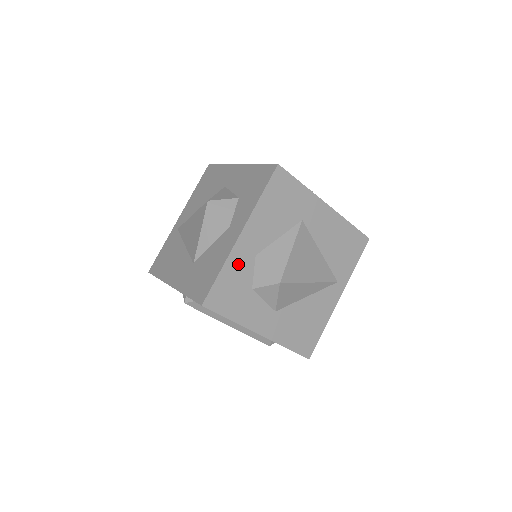
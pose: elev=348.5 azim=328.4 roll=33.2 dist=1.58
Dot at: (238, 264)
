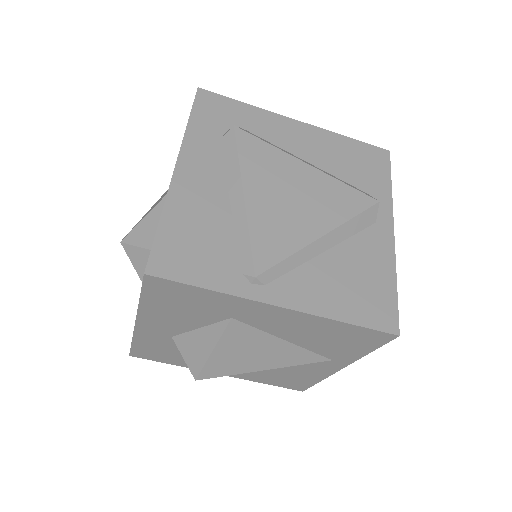
Dot at: (151, 340)
